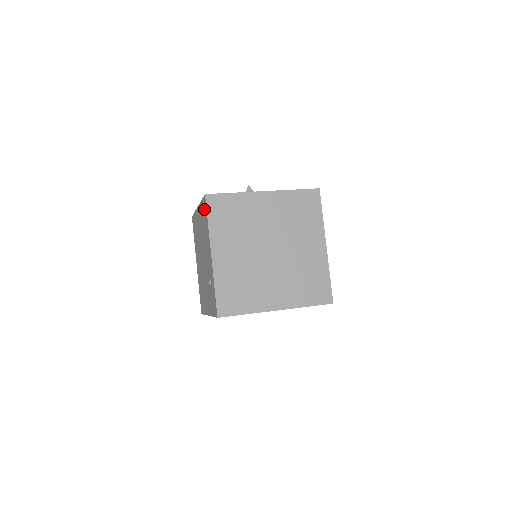
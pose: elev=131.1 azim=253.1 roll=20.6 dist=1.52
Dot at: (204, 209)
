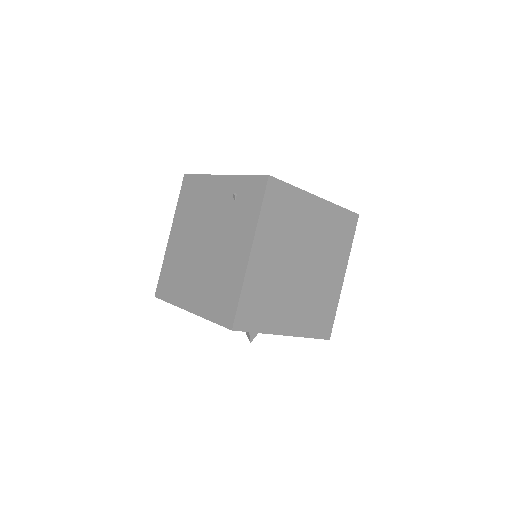
Dot at: (187, 188)
